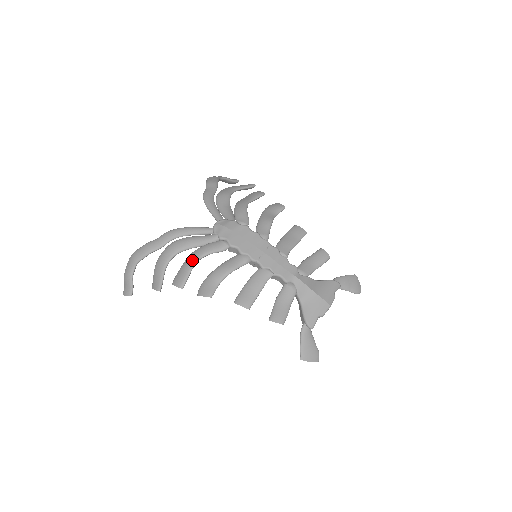
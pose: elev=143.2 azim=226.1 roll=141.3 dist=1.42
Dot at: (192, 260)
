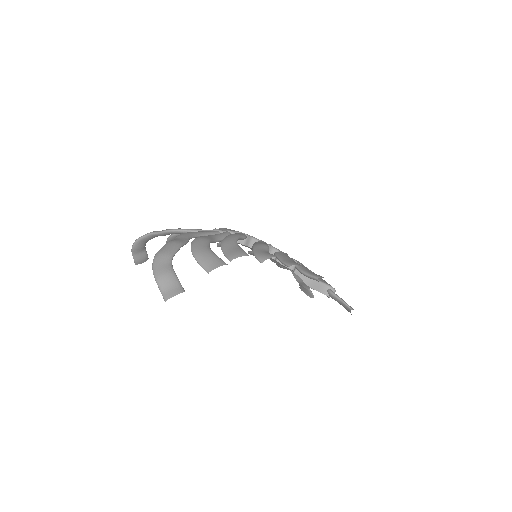
Dot at: (232, 241)
